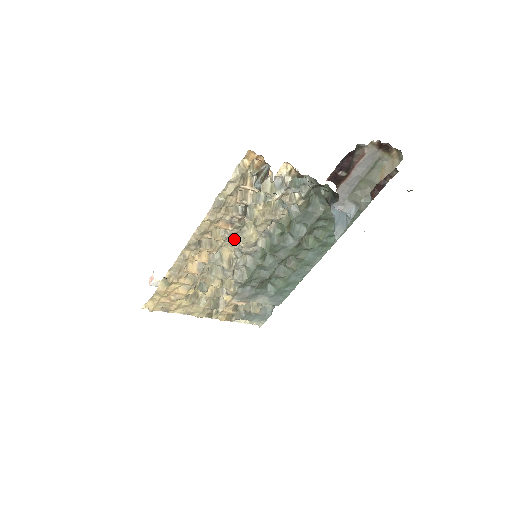
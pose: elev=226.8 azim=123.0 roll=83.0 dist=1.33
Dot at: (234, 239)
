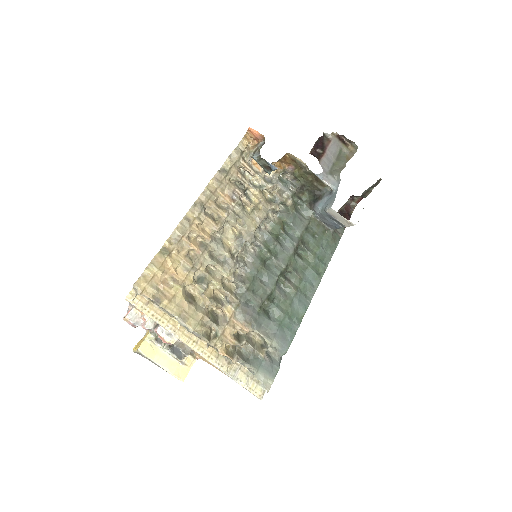
Dot at: (235, 221)
